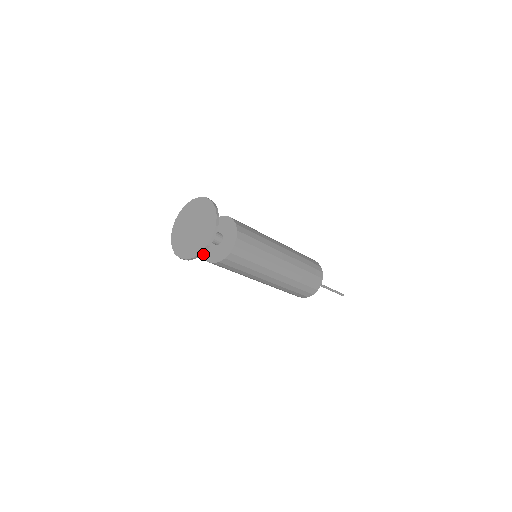
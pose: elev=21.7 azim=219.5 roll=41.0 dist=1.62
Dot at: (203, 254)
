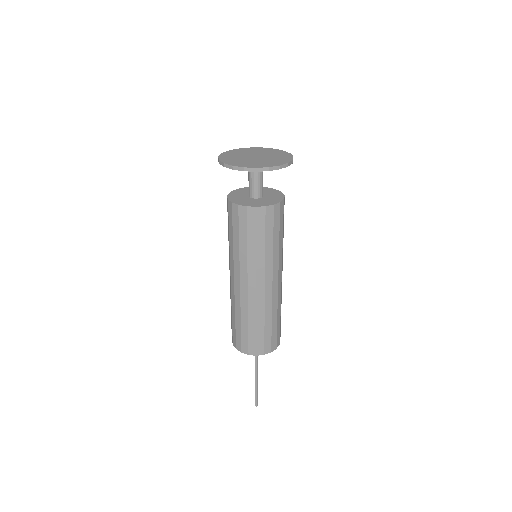
Dot at: (235, 202)
